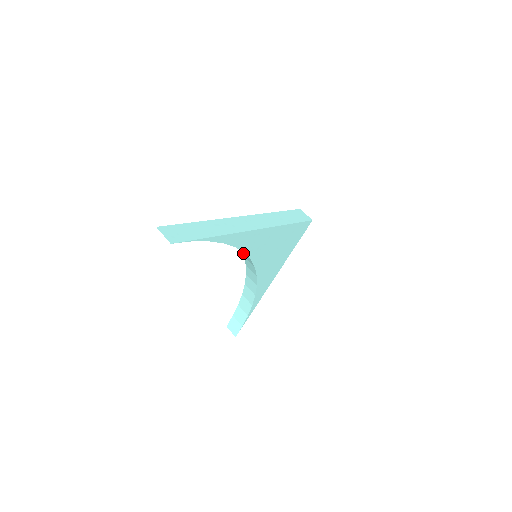
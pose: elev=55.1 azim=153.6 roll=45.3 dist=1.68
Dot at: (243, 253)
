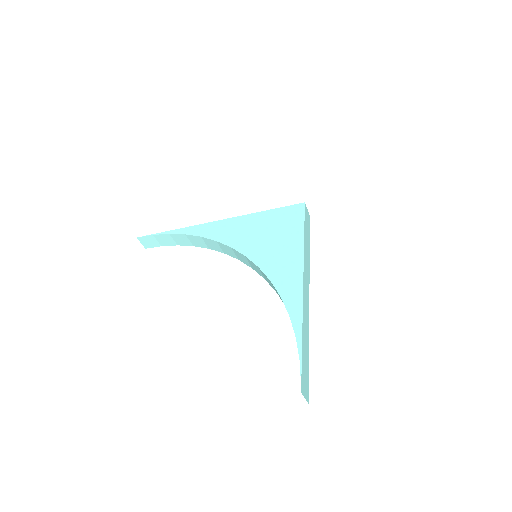
Dot at: (255, 266)
